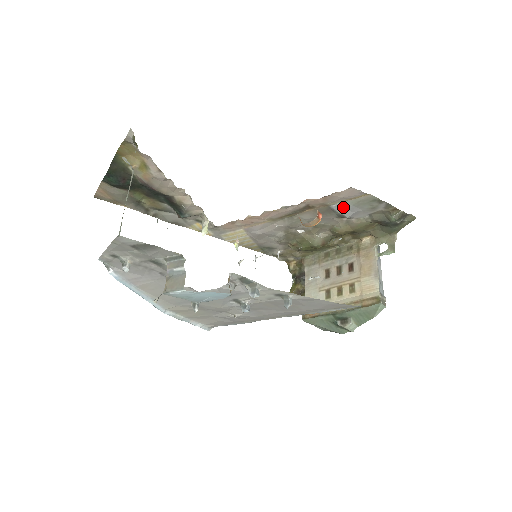
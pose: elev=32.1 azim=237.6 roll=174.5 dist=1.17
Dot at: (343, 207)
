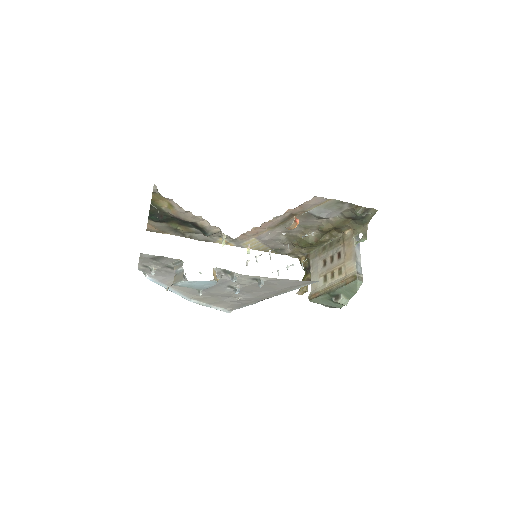
Dot at: (318, 211)
